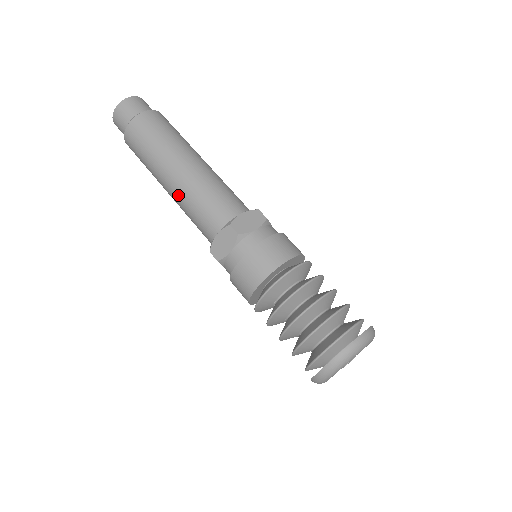
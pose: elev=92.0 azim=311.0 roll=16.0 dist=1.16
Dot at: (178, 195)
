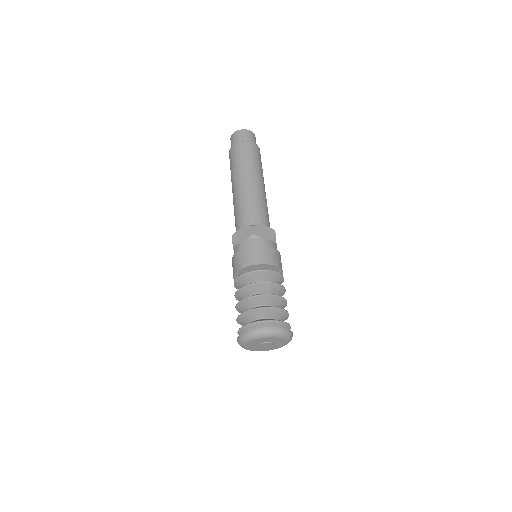
Dot at: (237, 196)
